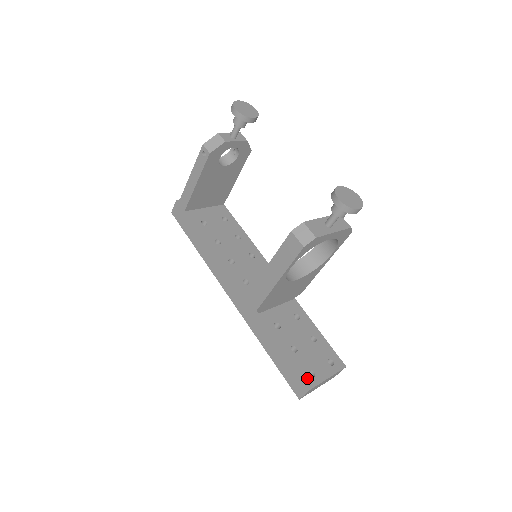
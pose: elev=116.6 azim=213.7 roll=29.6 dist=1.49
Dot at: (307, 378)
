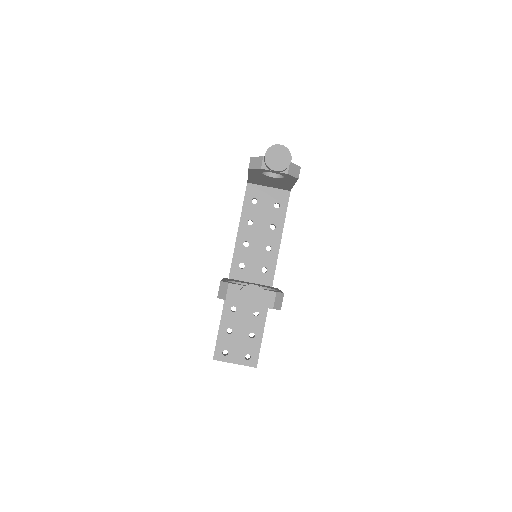
Dot at: (219, 353)
